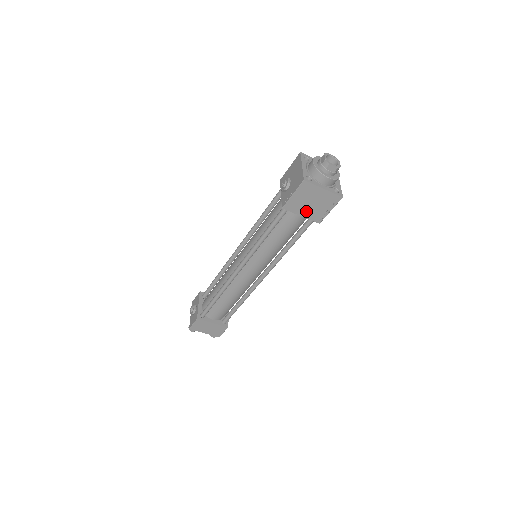
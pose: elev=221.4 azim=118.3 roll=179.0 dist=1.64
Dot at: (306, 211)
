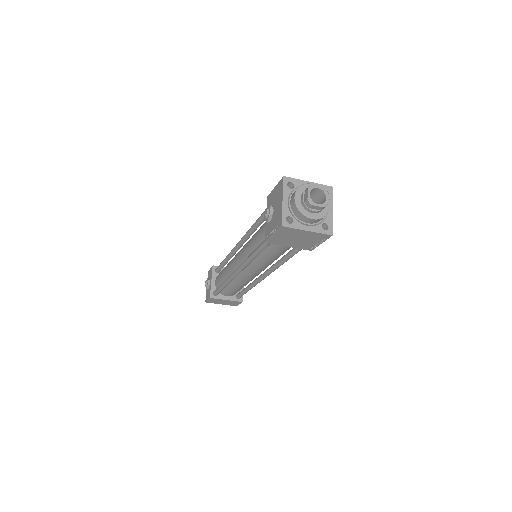
Dot at: (293, 244)
